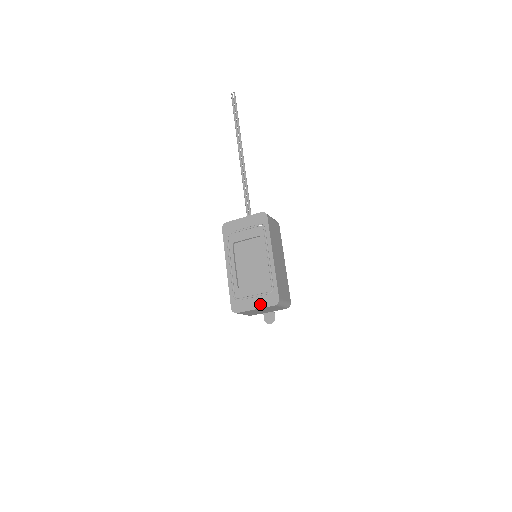
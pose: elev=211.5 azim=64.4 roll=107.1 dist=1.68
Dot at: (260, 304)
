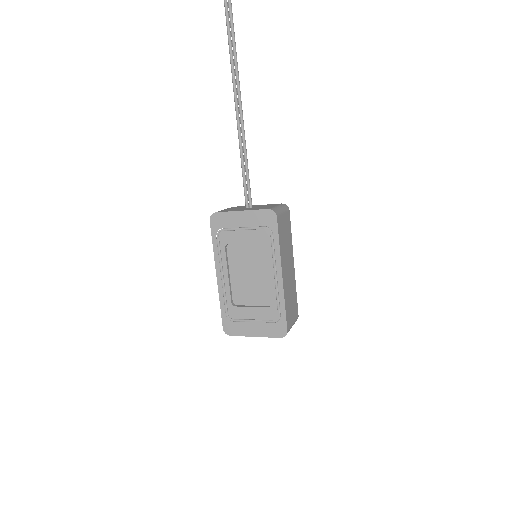
Dot at: (262, 332)
